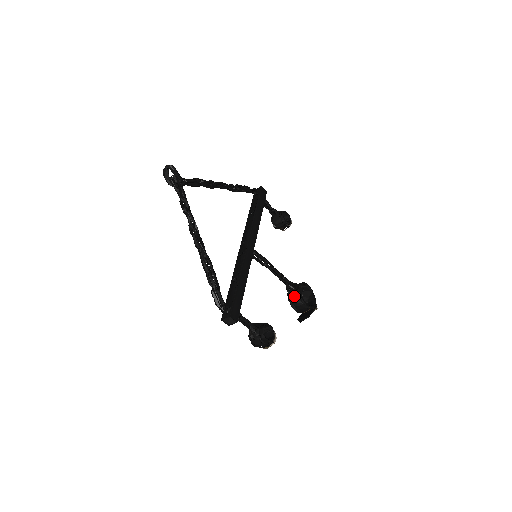
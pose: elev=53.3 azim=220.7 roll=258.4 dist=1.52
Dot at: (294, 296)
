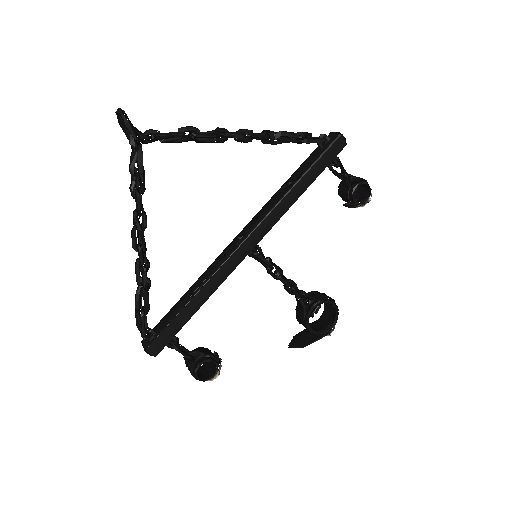
Dot at: (301, 312)
